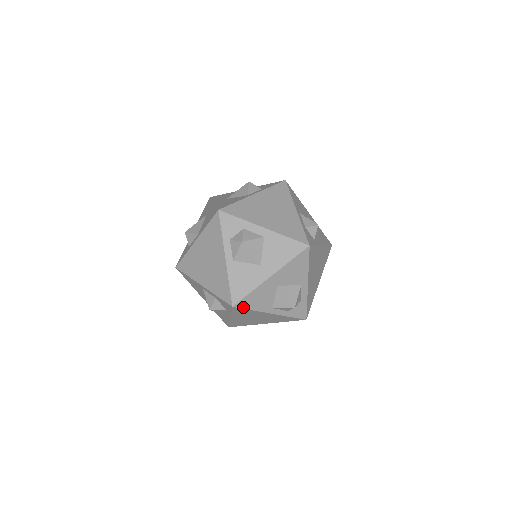
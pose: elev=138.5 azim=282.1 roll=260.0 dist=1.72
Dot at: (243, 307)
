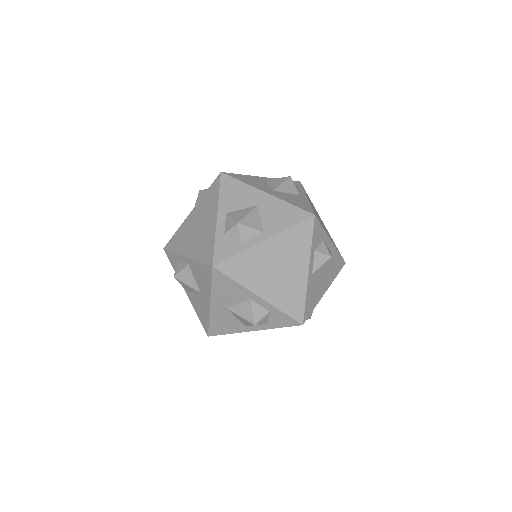
Dot at: occluded
